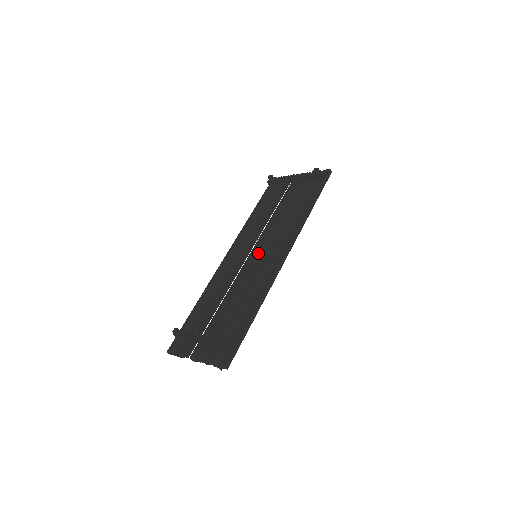
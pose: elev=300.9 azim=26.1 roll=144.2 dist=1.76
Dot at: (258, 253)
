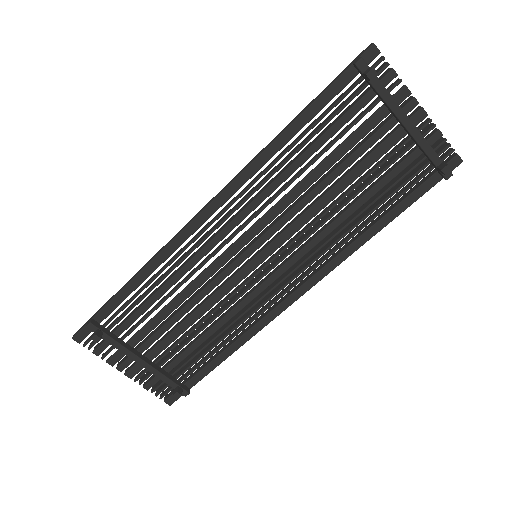
Dot at: (263, 261)
